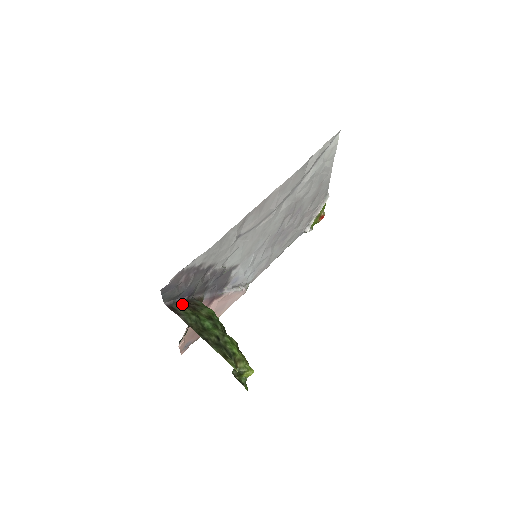
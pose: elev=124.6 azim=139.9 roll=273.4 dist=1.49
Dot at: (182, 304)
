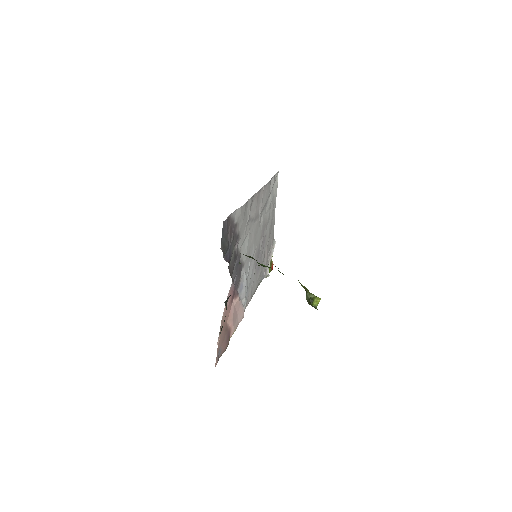
Dot at: occluded
